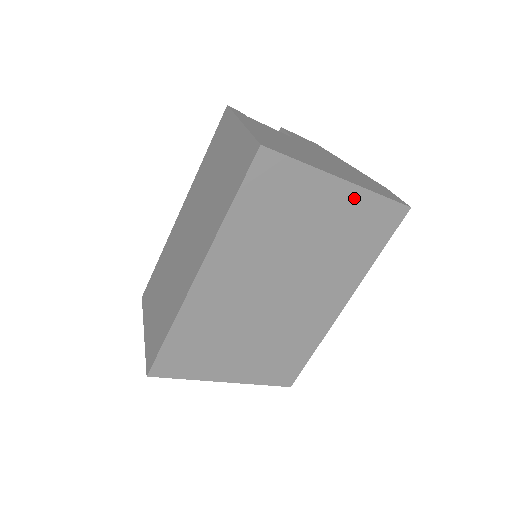
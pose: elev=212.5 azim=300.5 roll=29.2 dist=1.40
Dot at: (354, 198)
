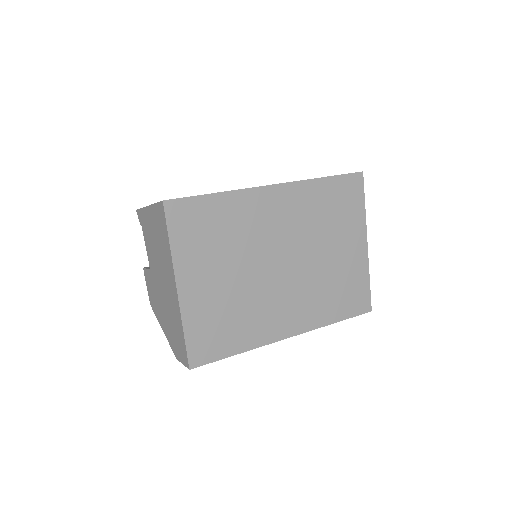
Dot at: (361, 261)
